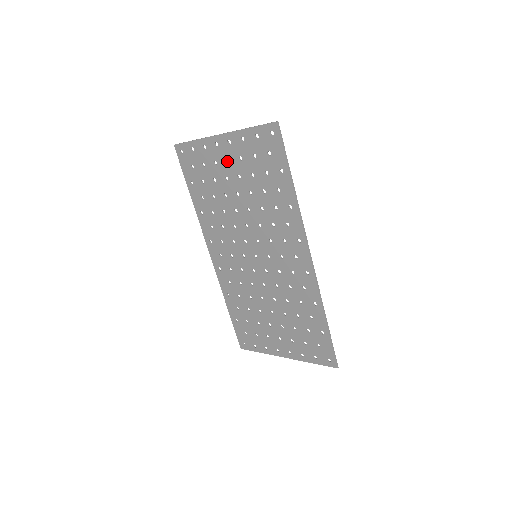
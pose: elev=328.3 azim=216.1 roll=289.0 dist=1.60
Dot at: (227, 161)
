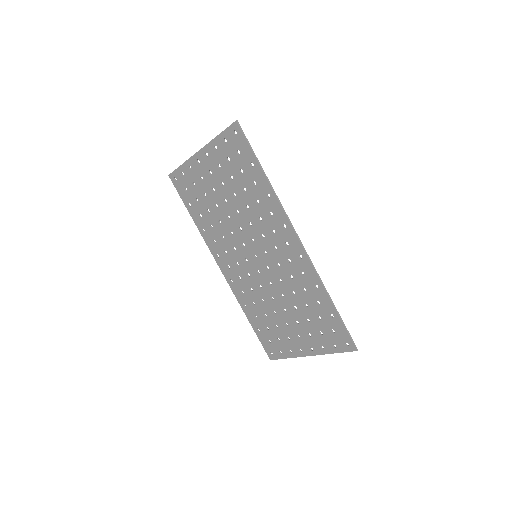
Dot at: (210, 173)
